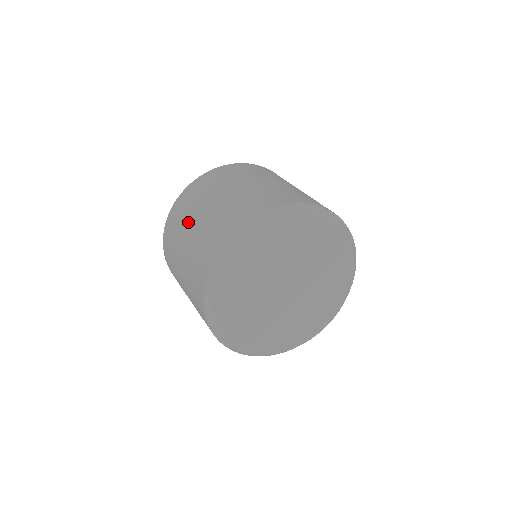
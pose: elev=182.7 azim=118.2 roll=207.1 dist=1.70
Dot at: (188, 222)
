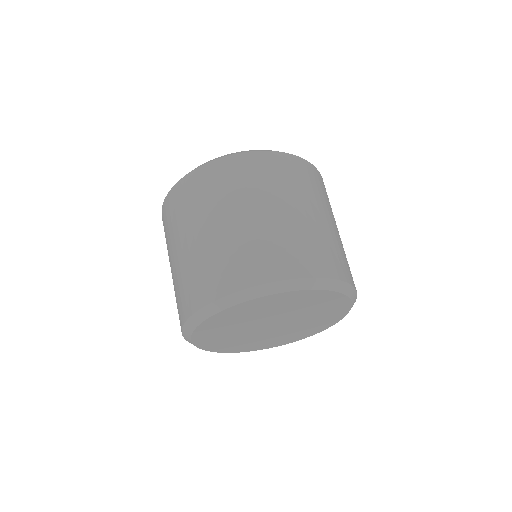
Dot at: (232, 205)
